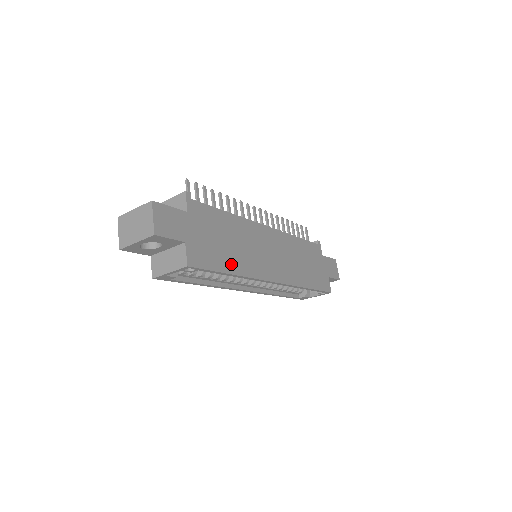
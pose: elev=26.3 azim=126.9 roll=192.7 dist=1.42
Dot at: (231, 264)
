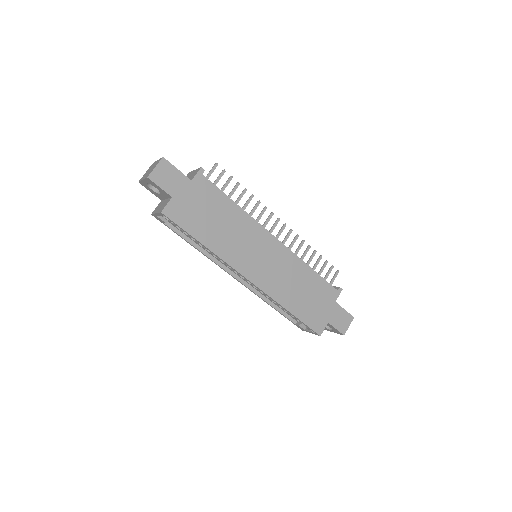
Dot at: (207, 237)
